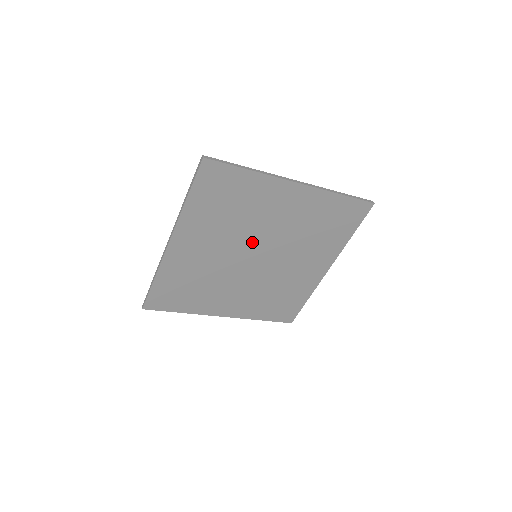
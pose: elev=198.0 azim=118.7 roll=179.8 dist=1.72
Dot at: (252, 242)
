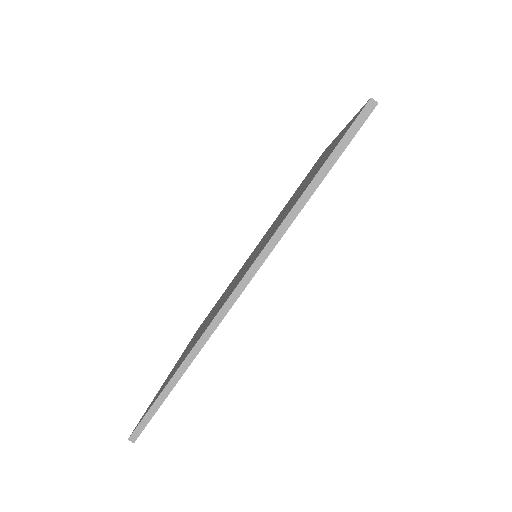
Dot at: occluded
